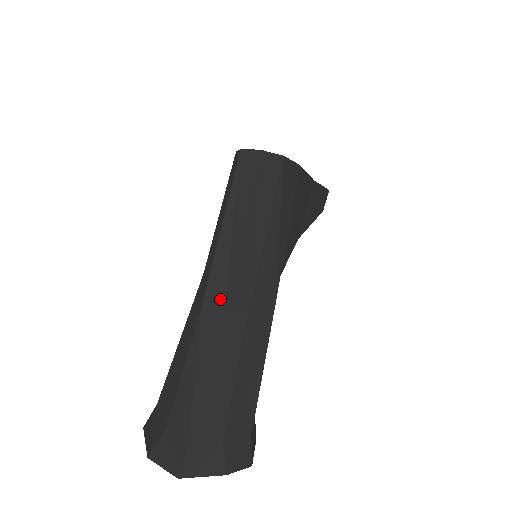
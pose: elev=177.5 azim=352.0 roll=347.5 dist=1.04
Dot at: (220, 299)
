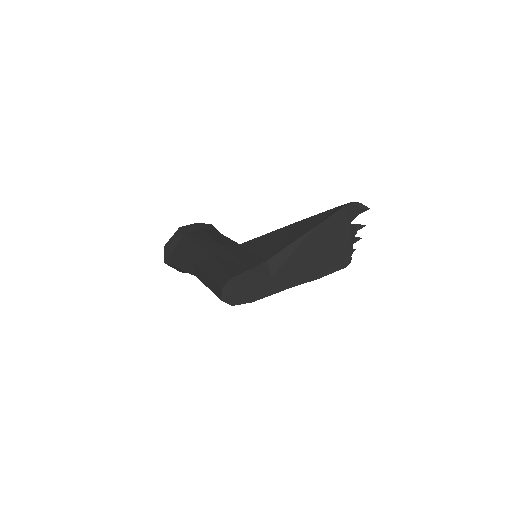
Dot at: (197, 274)
